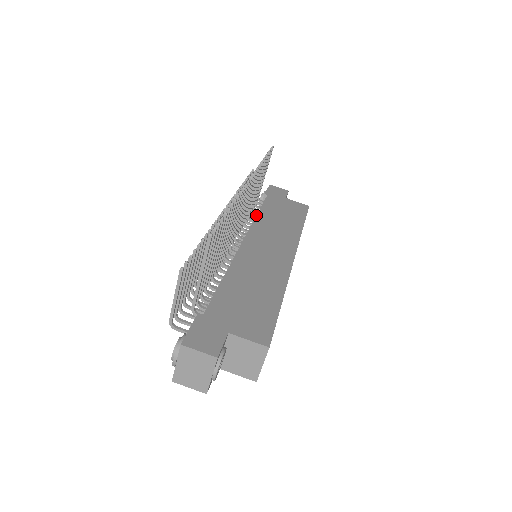
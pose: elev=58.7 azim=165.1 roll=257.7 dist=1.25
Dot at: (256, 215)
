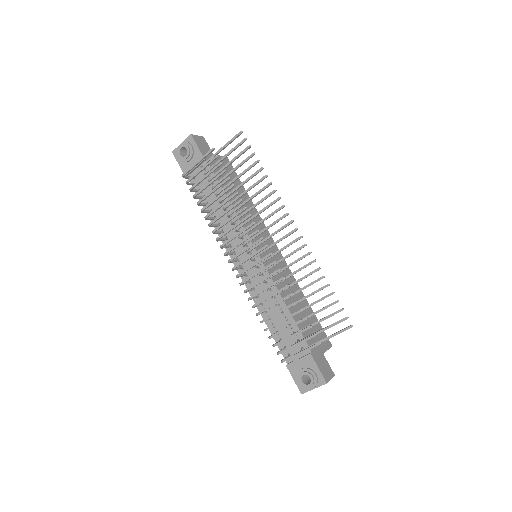
Dot at: occluded
